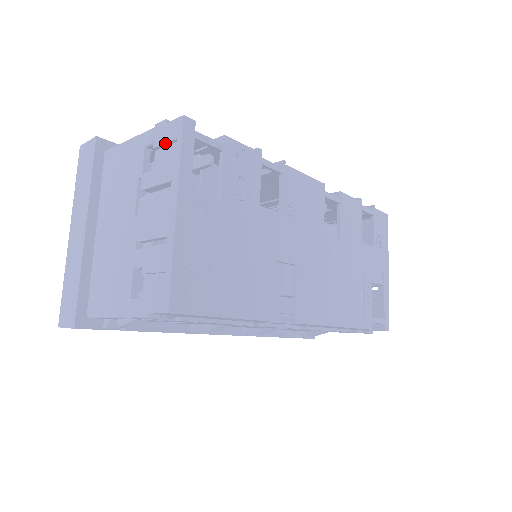
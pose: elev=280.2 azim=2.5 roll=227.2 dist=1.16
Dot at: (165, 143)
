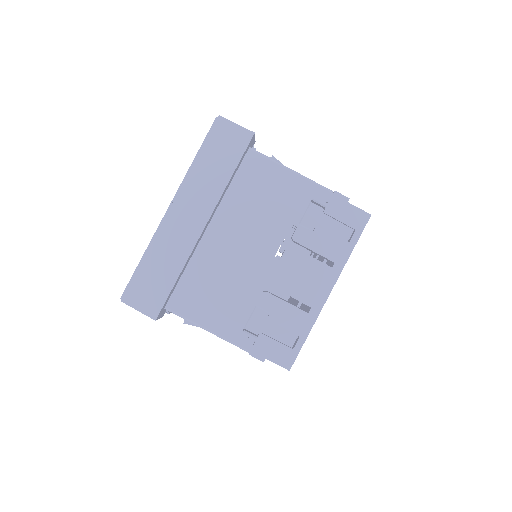
Dot at: (340, 221)
